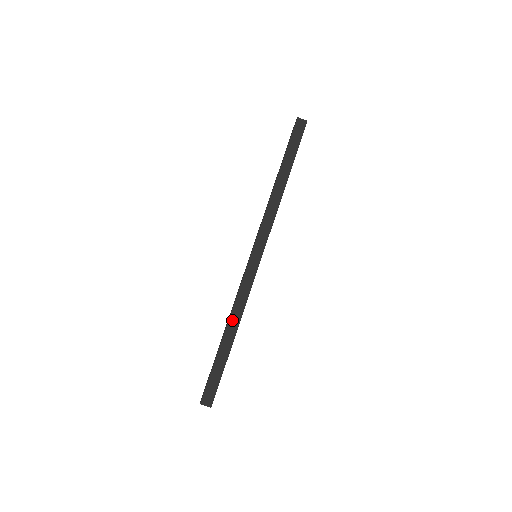
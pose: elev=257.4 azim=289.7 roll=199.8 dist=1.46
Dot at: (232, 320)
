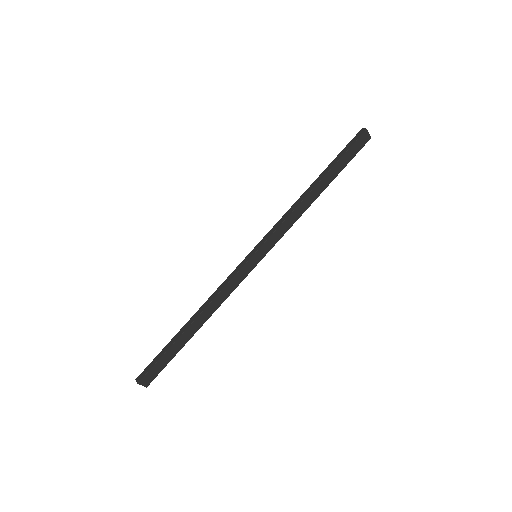
Dot at: (205, 313)
